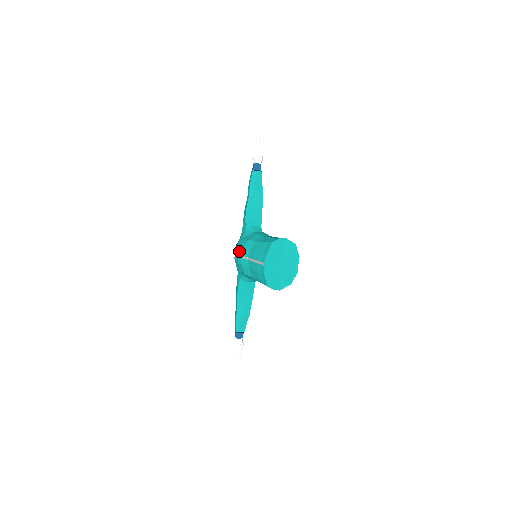
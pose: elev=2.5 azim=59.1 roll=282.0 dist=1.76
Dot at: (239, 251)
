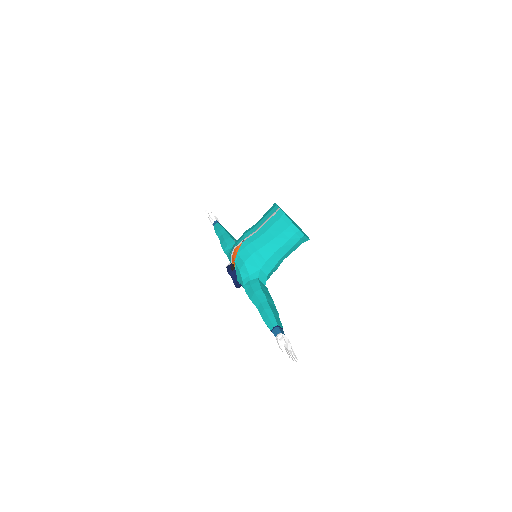
Dot at: (241, 239)
